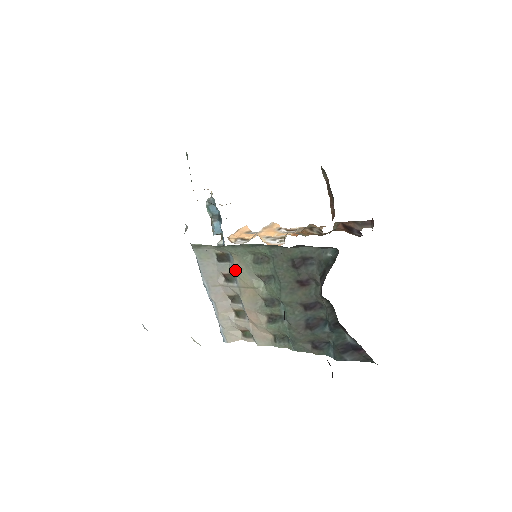
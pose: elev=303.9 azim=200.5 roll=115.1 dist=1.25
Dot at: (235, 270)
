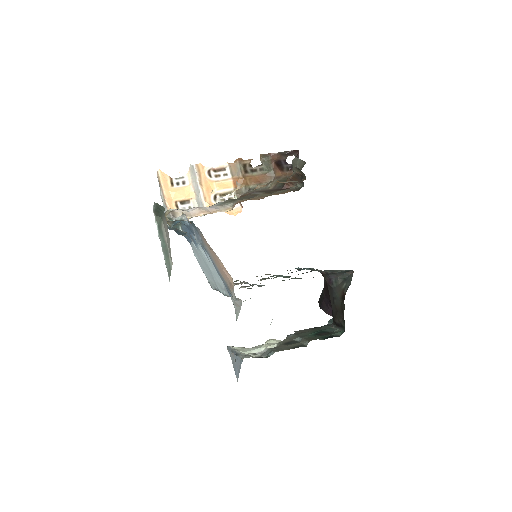
Dot at: (261, 286)
